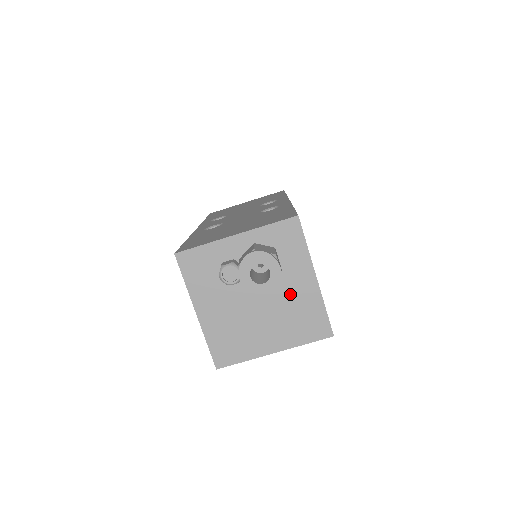
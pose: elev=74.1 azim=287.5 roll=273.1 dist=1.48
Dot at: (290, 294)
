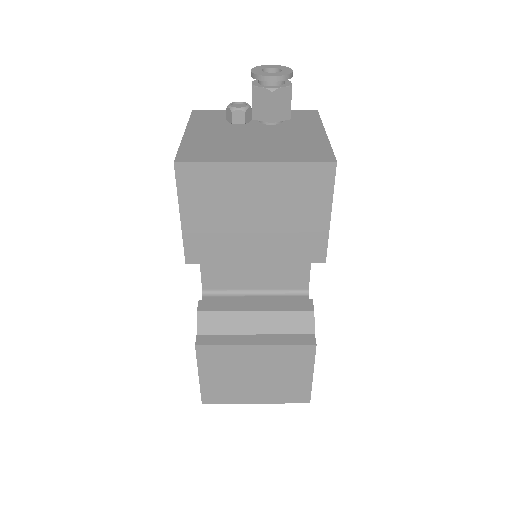
Dot at: (293, 136)
